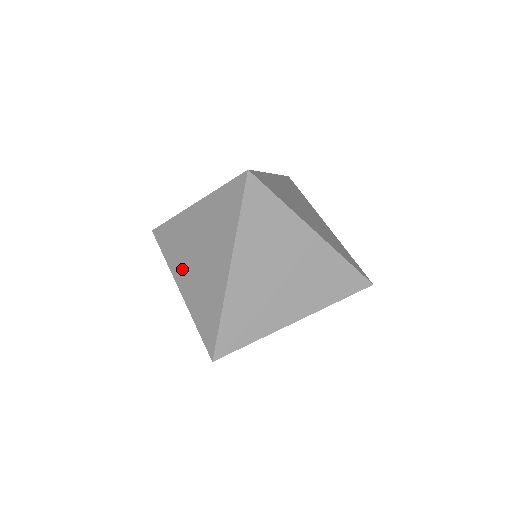
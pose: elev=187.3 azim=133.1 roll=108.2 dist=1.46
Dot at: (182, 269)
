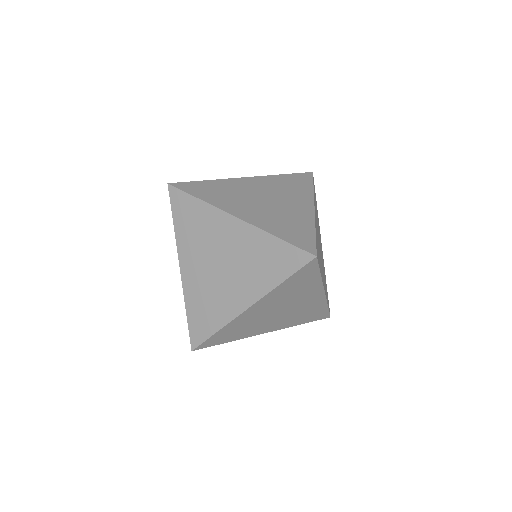
Dot at: occluded
